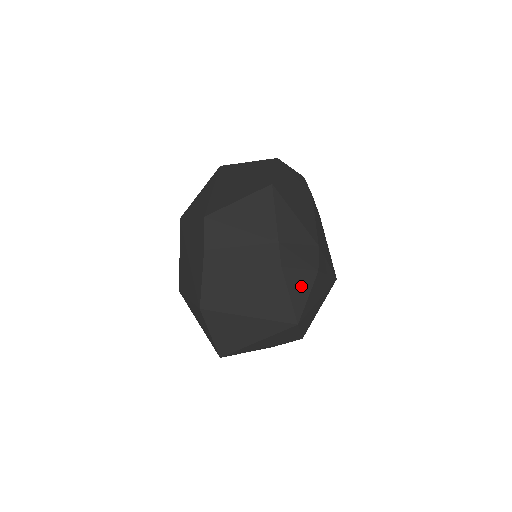
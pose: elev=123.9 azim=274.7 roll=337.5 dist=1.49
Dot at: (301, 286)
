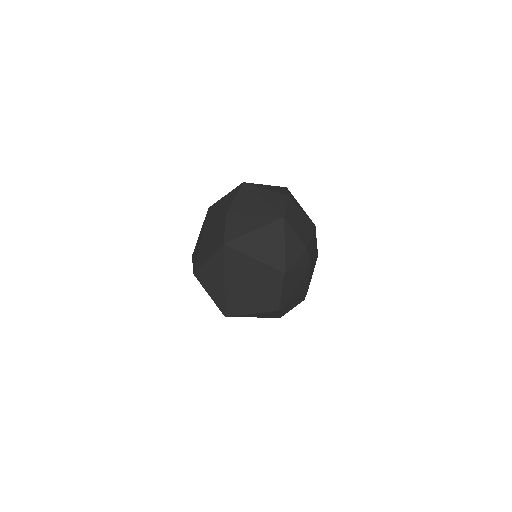
Dot at: occluded
